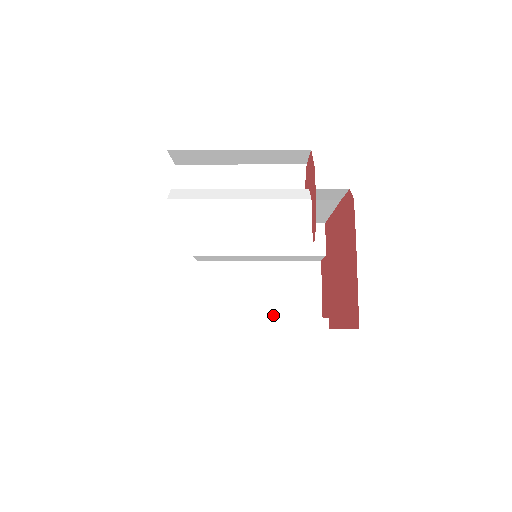
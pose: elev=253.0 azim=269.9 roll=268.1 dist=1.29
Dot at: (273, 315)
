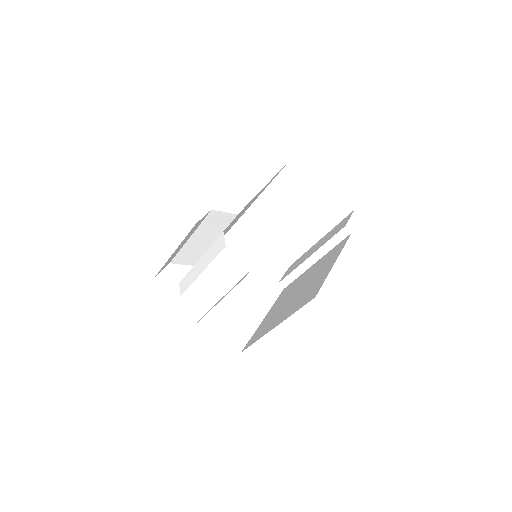
Dot at: (325, 232)
